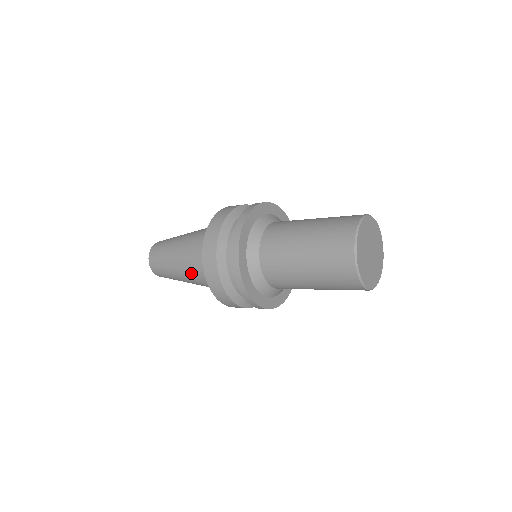
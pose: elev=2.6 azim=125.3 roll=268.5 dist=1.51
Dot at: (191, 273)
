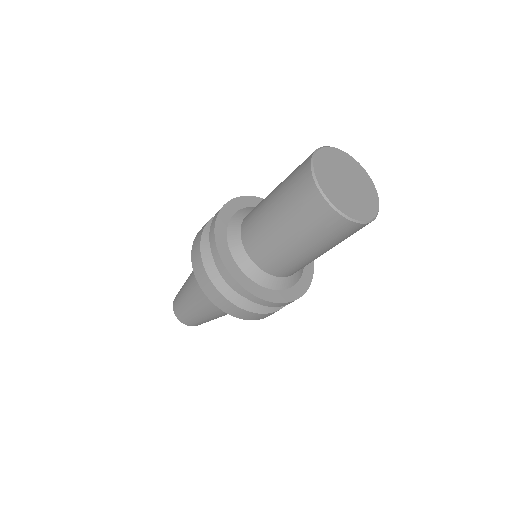
Dot at: (205, 304)
